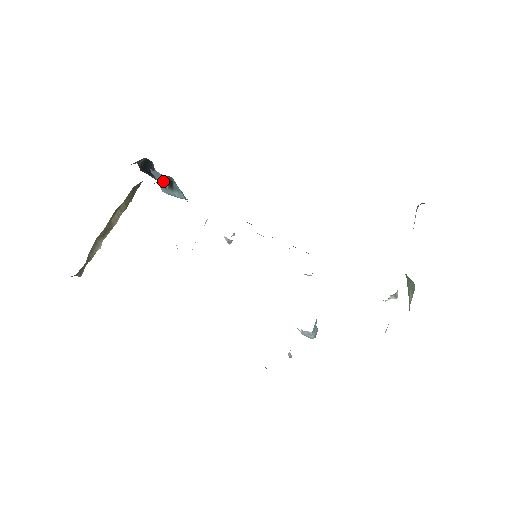
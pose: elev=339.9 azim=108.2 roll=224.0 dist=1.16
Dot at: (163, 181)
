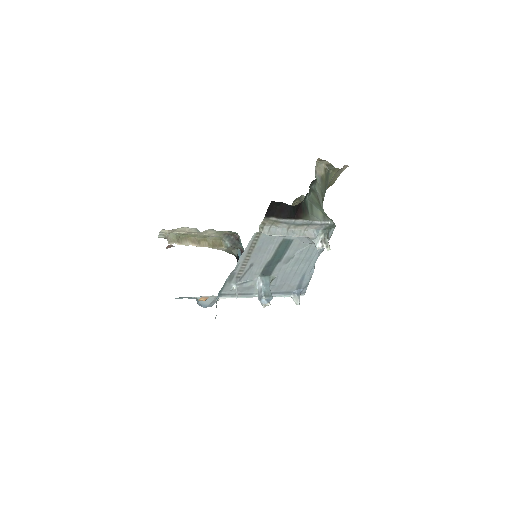
Dot at: occluded
